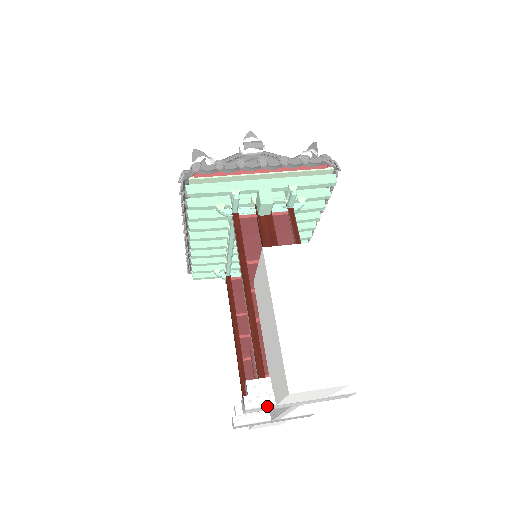
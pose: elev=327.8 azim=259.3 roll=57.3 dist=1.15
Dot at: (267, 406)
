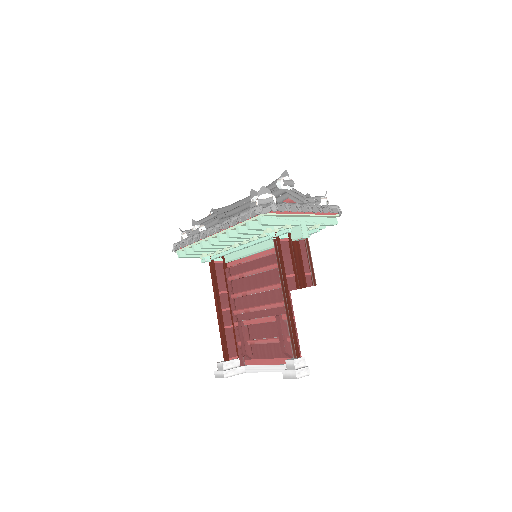
Dot at: occluded
